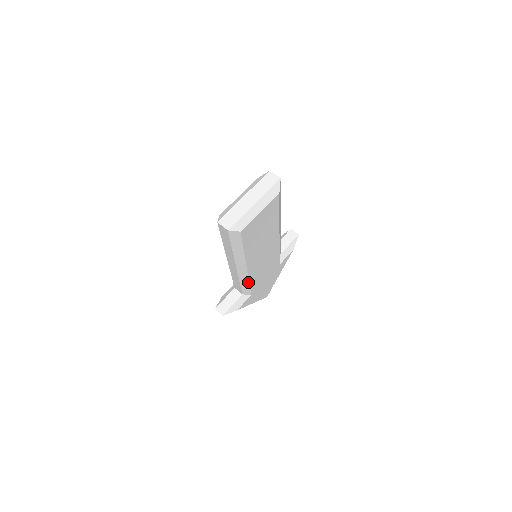
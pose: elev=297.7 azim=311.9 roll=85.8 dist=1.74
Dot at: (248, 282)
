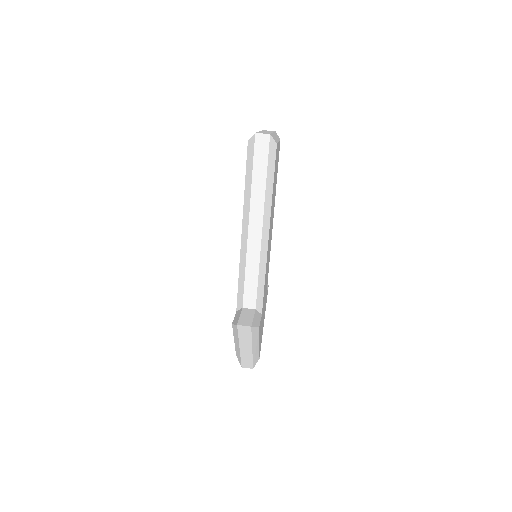
Dot at: (264, 275)
